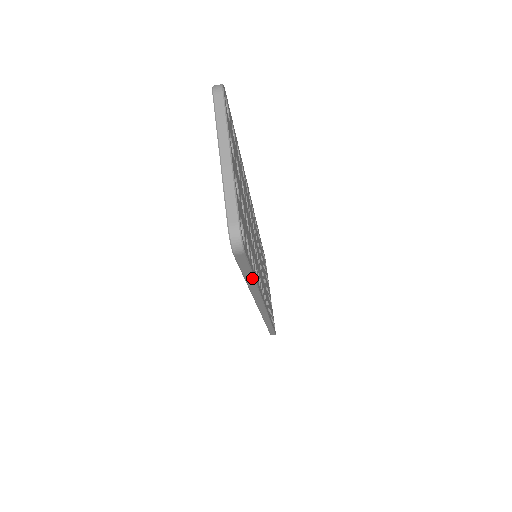
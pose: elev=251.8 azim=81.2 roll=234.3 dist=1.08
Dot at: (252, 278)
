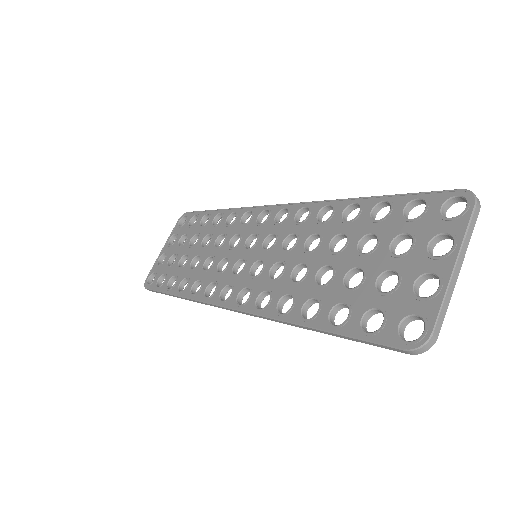
Dot at: (336, 336)
